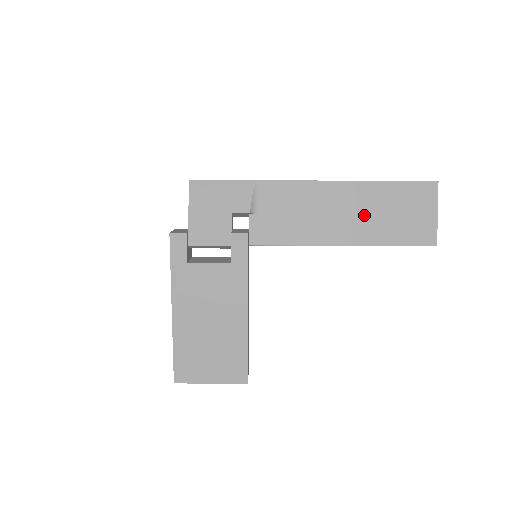
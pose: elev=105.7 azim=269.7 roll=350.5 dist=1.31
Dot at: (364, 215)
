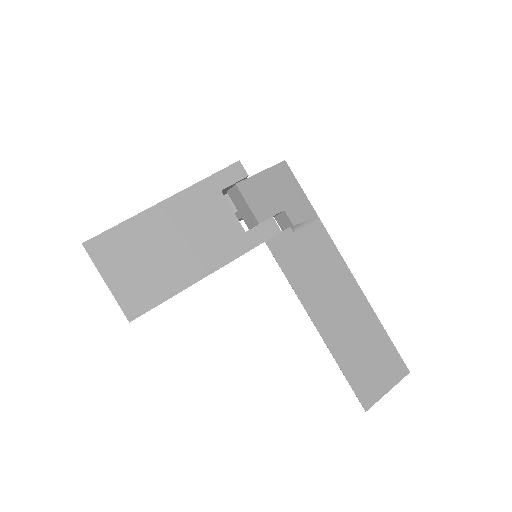
Dot at: (350, 328)
